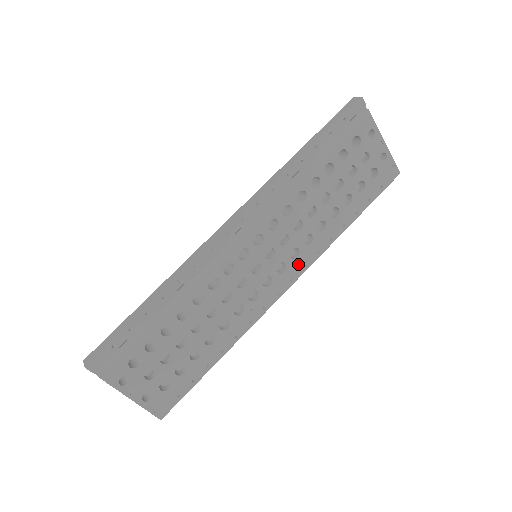
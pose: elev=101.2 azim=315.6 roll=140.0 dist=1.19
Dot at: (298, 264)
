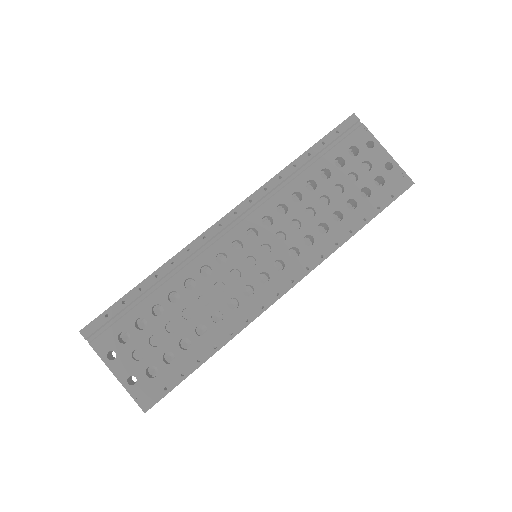
Dot at: (299, 265)
